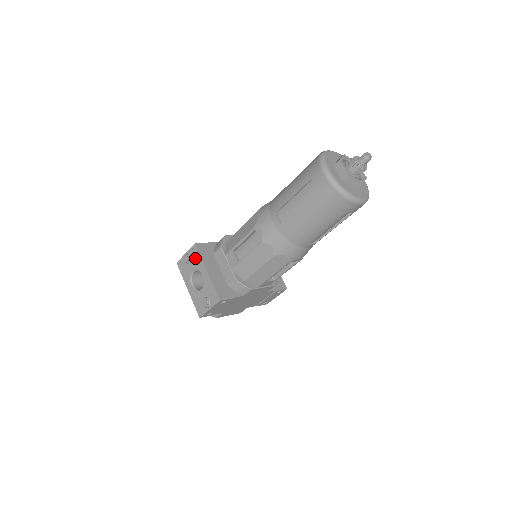
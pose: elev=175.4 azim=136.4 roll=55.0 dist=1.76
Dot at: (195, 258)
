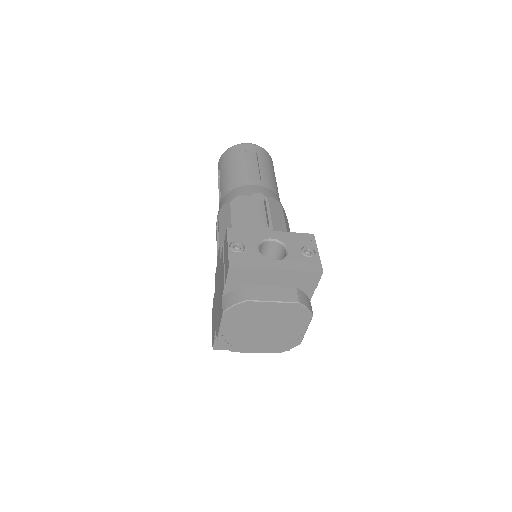
Dot at: (244, 237)
